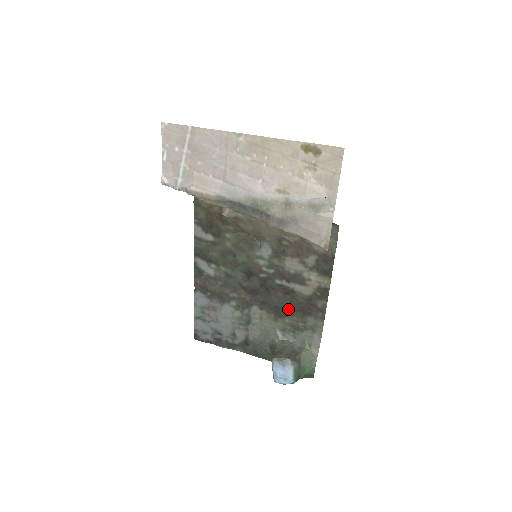
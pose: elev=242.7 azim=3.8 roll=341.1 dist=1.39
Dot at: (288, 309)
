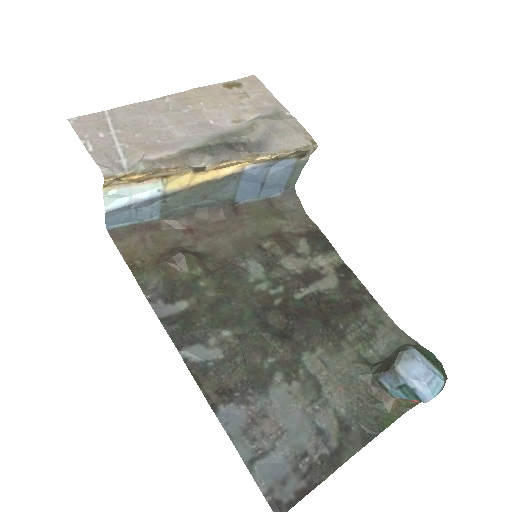
Dot at: (337, 320)
